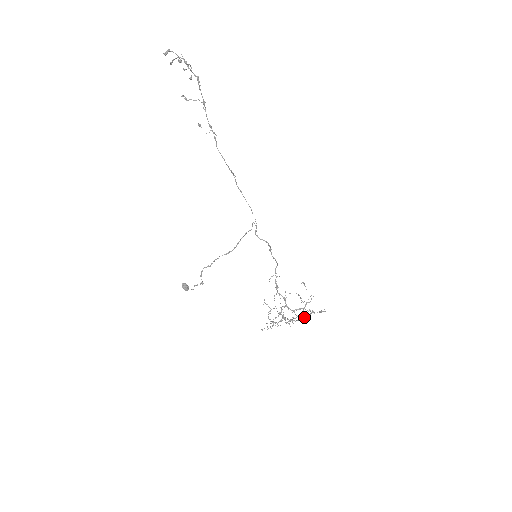
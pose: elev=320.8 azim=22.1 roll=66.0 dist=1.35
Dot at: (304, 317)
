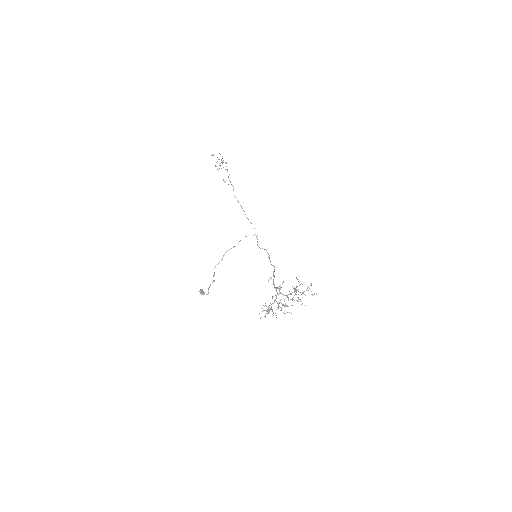
Dot at: (294, 295)
